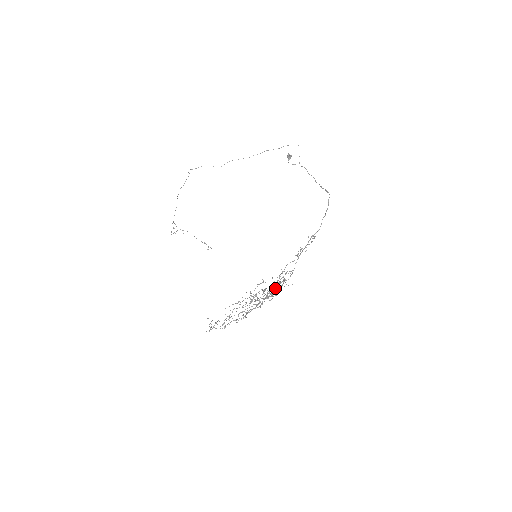
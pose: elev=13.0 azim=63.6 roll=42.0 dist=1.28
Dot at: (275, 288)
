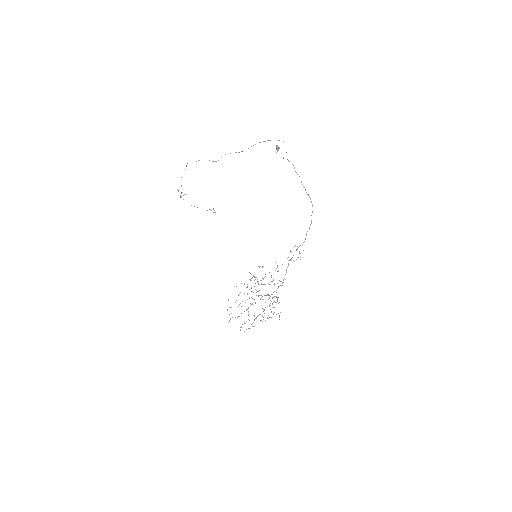
Dot at: occluded
